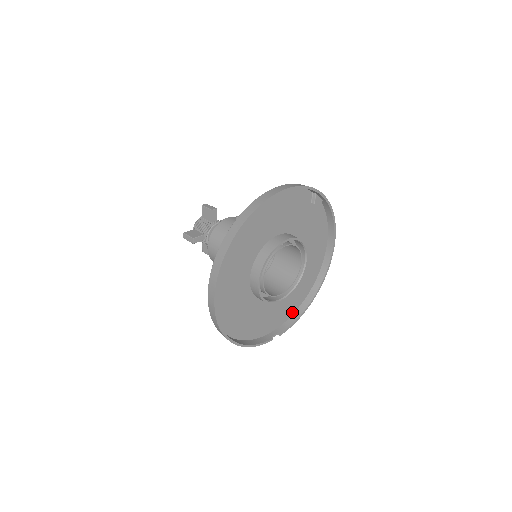
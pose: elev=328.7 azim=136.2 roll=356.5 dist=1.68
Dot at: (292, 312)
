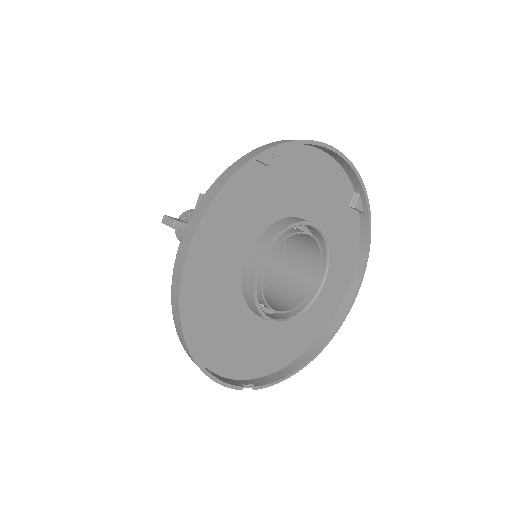
Dot at: (279, 366)
